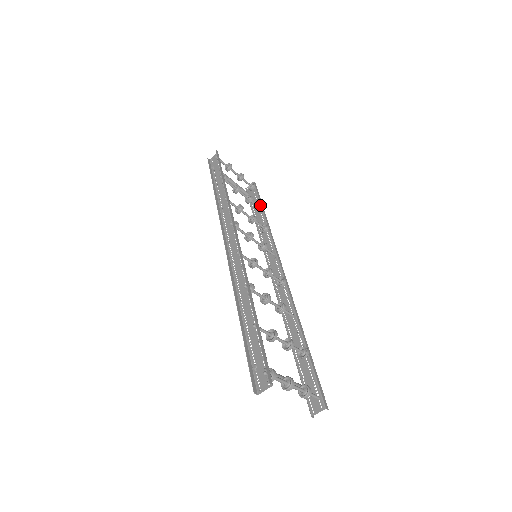
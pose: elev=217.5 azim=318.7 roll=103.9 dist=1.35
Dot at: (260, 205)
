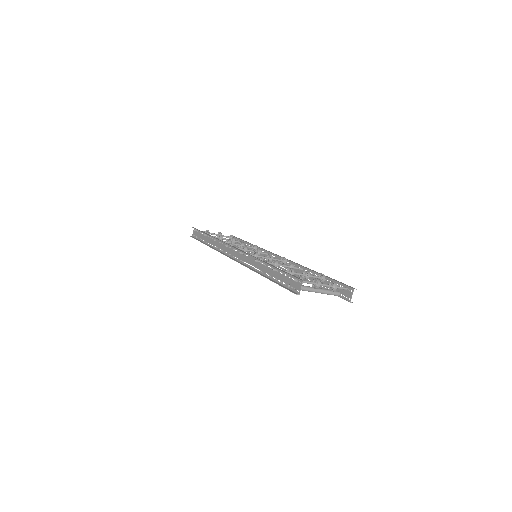
Dot at: (243, 241)
